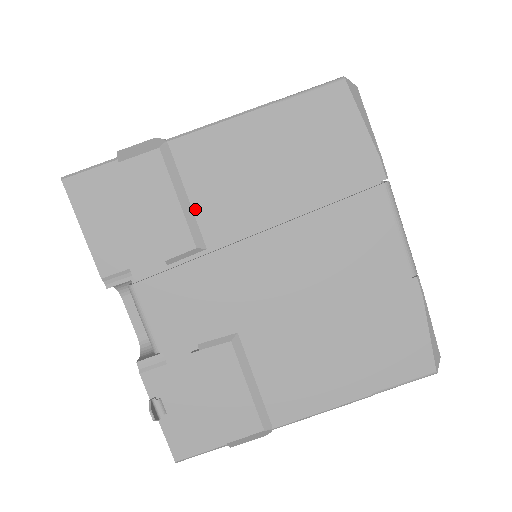
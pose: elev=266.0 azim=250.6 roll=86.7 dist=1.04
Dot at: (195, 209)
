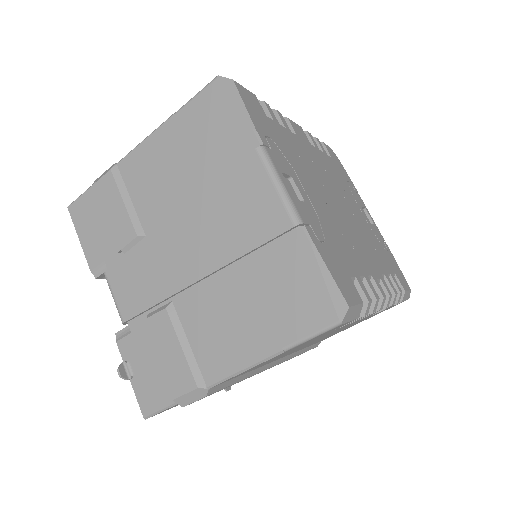
Dot at: (136, 208)
